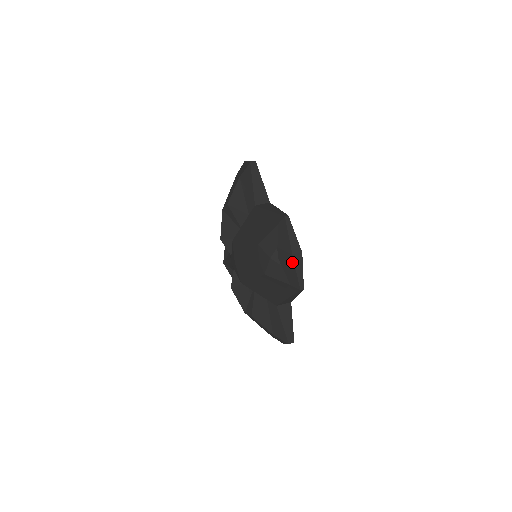
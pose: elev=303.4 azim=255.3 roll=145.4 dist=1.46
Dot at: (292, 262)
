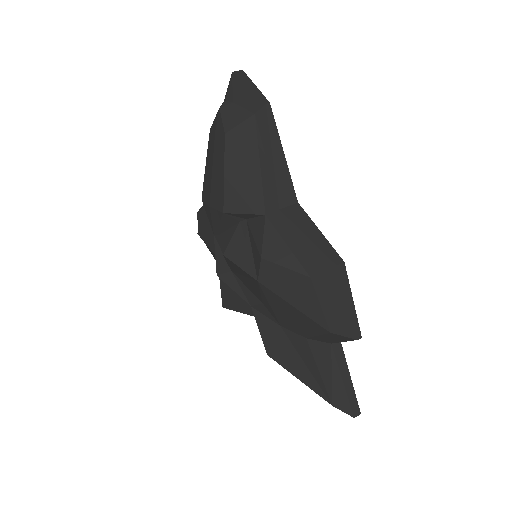
Dot at: (237, 81)
